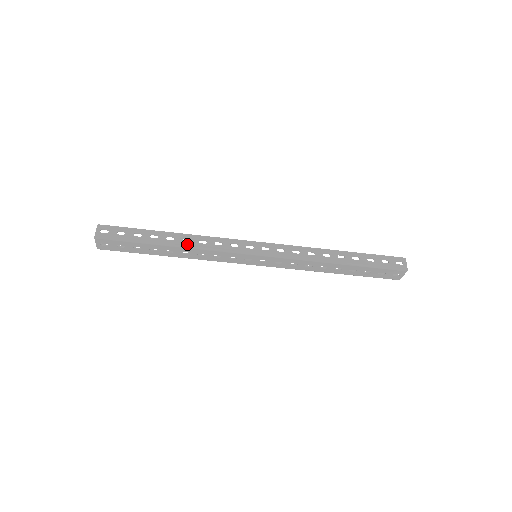
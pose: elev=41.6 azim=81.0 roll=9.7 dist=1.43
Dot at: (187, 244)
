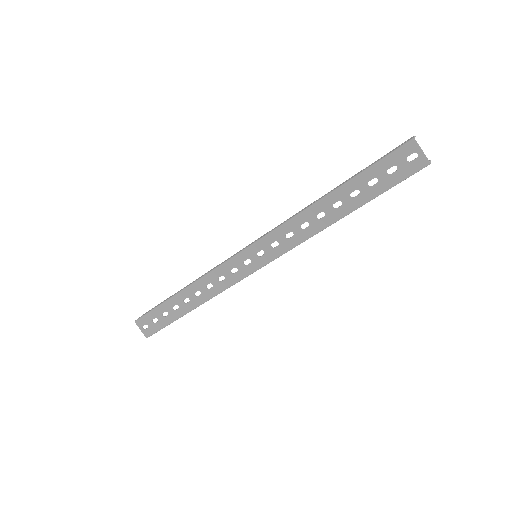
Dot at: (193, 282)
